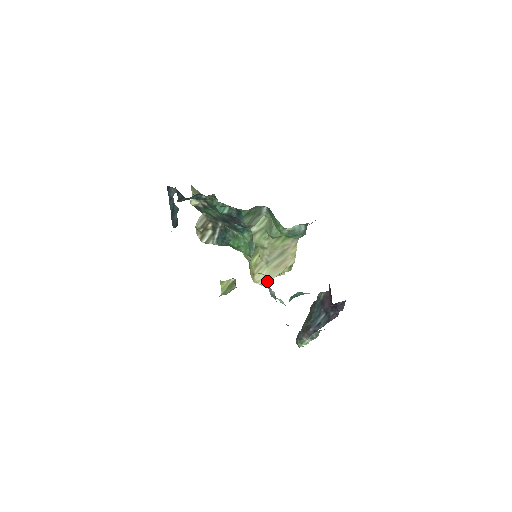
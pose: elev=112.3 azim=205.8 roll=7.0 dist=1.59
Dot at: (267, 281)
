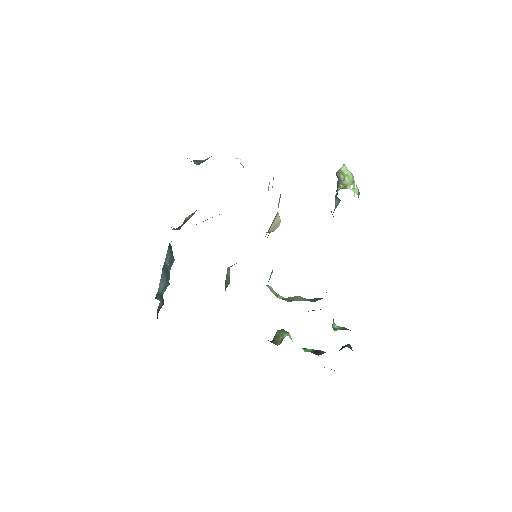
Dot at: (278, 224)
